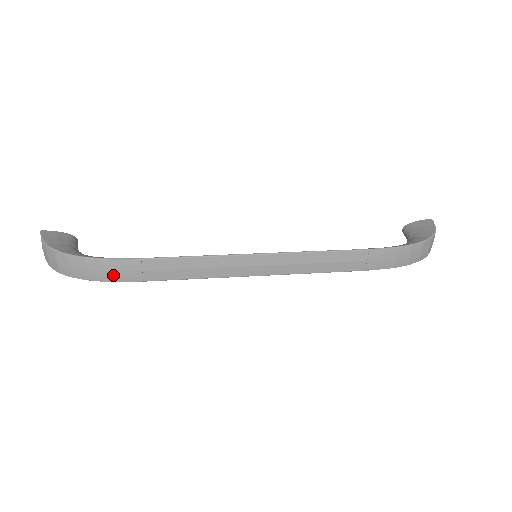
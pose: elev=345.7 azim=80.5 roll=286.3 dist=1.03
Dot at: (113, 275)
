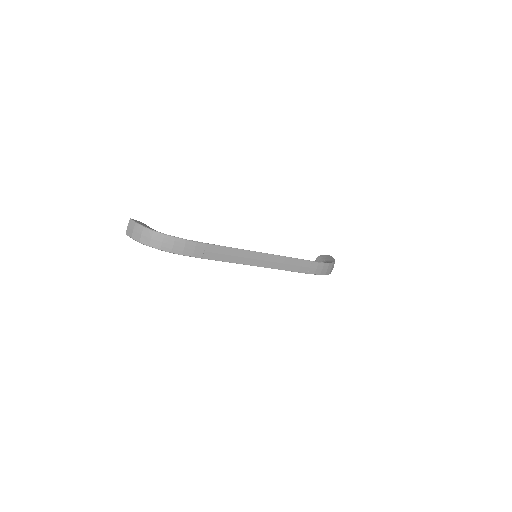
Dot at: (187, 251)
